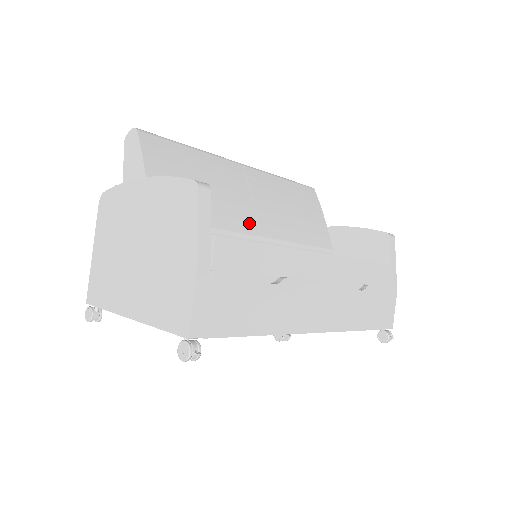
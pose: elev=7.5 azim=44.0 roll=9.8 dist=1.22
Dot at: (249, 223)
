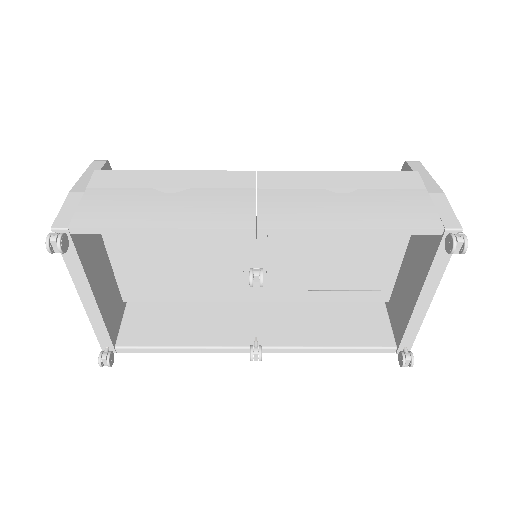
Dot at: occluded
